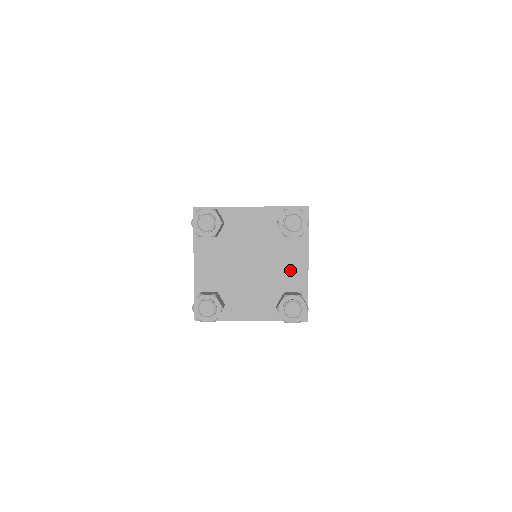
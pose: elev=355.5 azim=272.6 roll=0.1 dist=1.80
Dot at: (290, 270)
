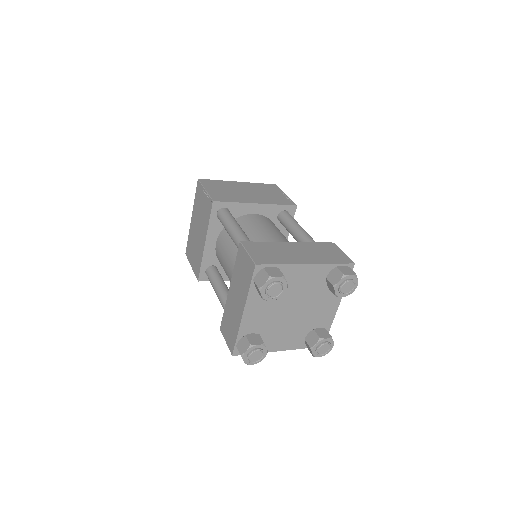
Dot at: (323, 312)
